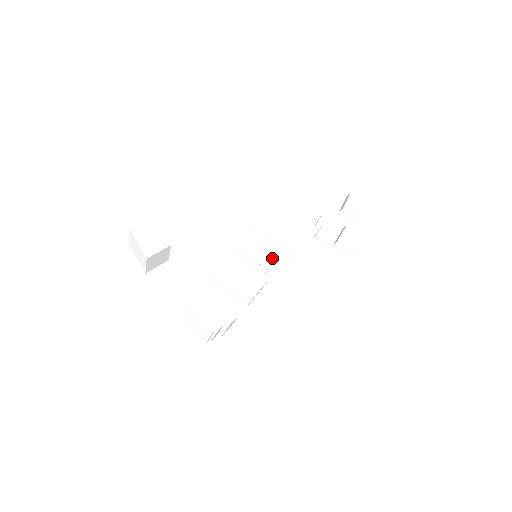
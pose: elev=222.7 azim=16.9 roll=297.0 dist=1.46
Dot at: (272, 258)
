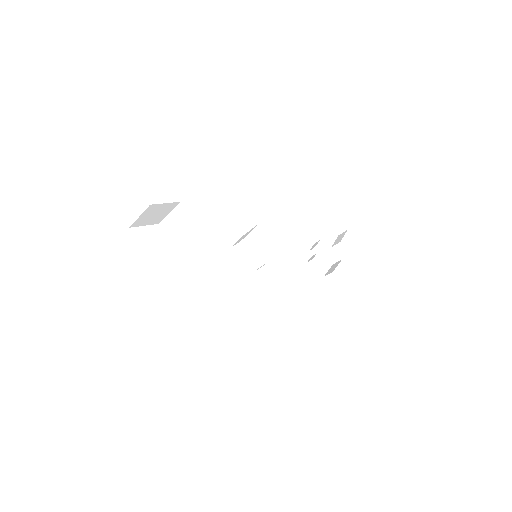
Dot at: (276, 263)
